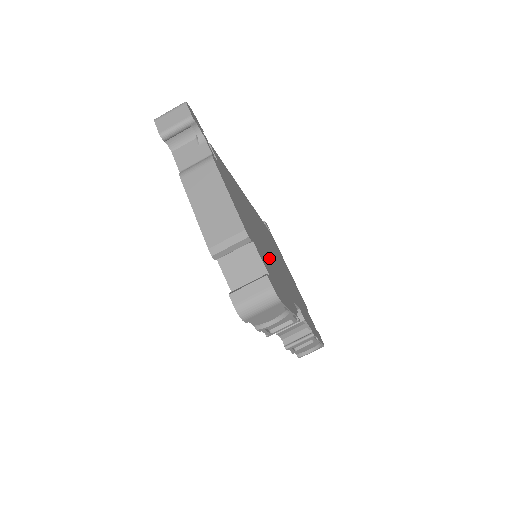
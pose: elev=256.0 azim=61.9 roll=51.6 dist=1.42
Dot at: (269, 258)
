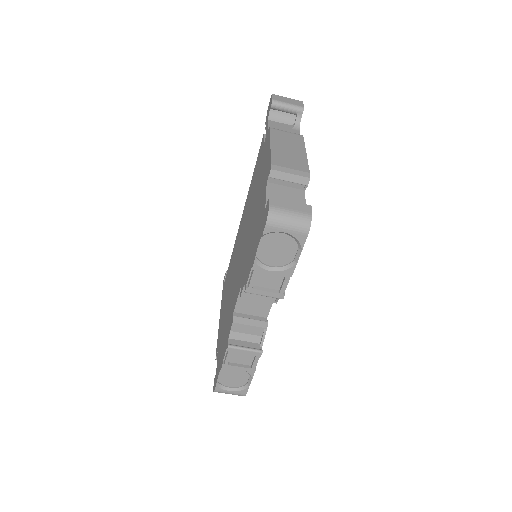
Dot at: occluded
